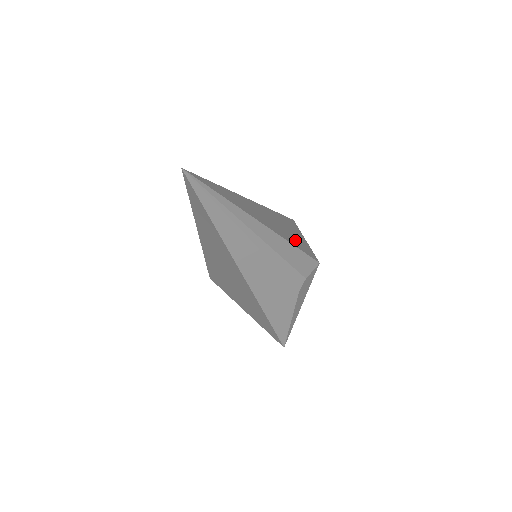
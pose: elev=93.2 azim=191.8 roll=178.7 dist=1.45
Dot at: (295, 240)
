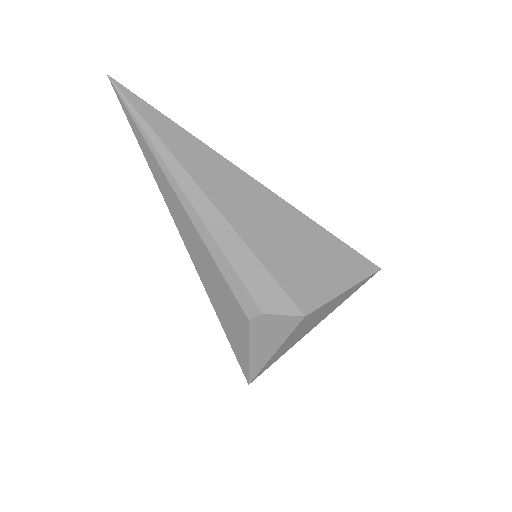
Dot at: (289, 264)
